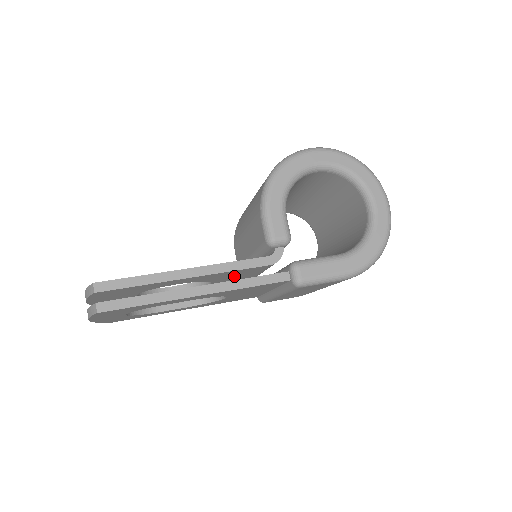
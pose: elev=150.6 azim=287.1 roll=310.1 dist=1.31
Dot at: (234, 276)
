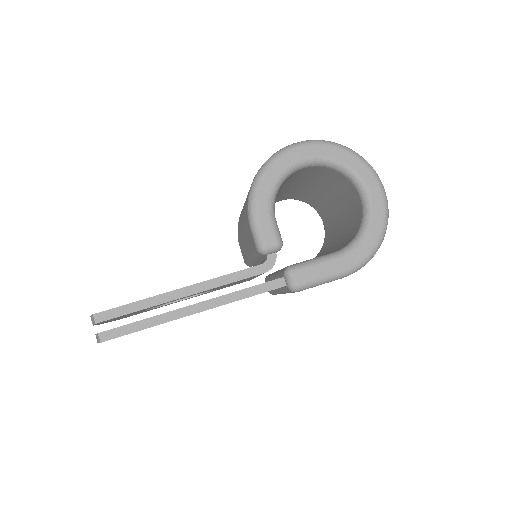
Dot at: (233, 283)
